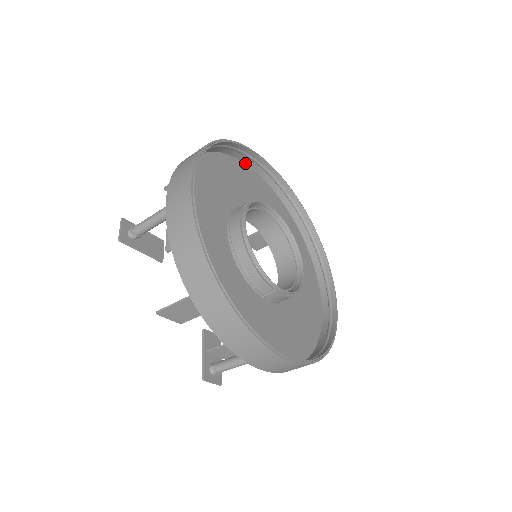
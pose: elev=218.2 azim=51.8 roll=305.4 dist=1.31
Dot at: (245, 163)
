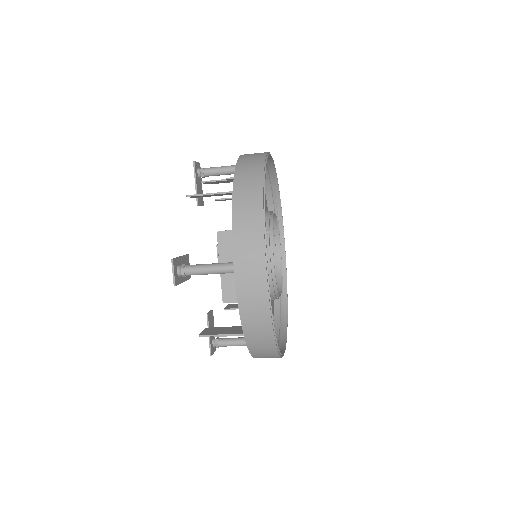
Dot at: occluded
